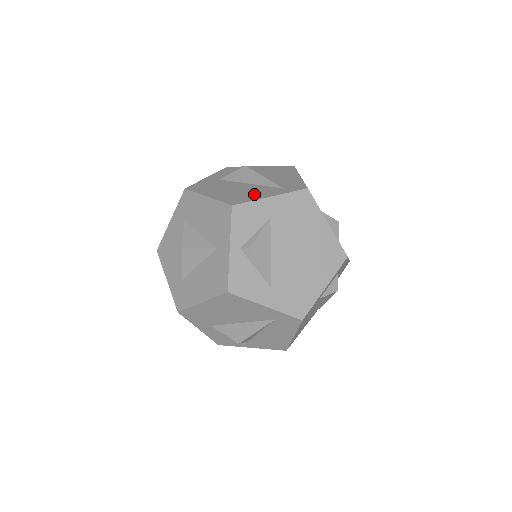
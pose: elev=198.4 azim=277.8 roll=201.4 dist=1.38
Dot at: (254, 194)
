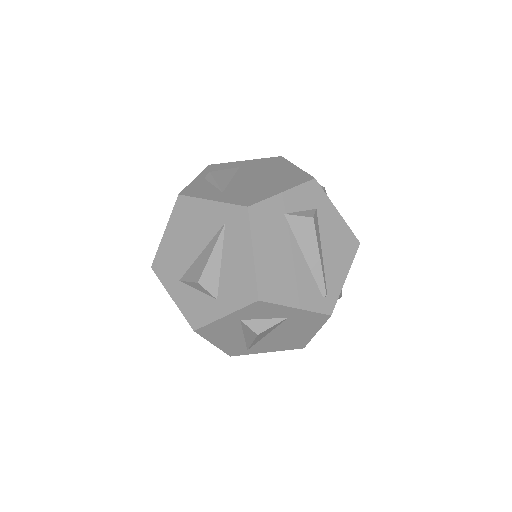
Dot at: occluded
